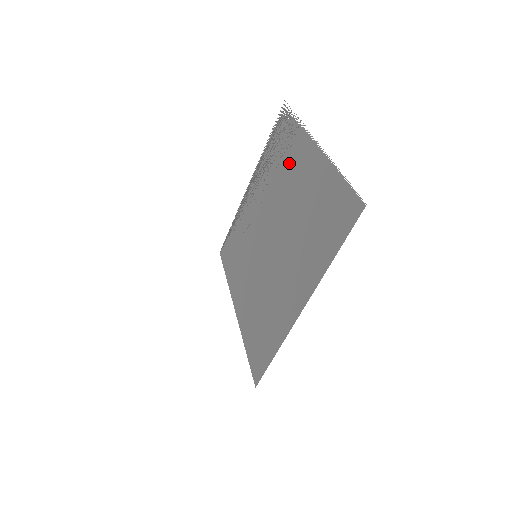
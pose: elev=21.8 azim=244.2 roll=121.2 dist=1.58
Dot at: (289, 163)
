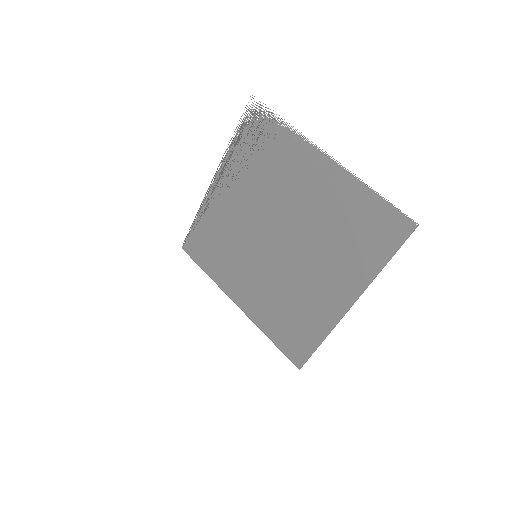
Dot at: (285, 168)
